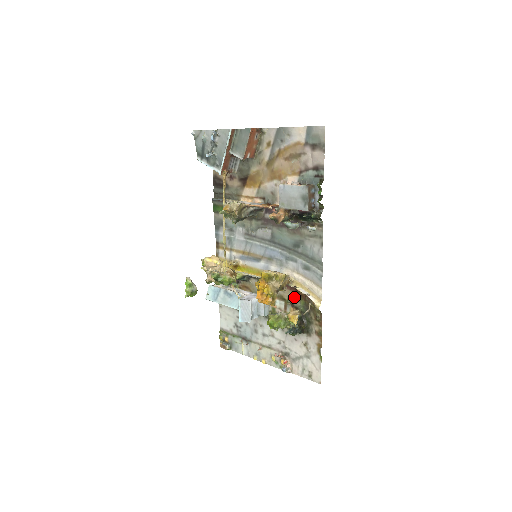
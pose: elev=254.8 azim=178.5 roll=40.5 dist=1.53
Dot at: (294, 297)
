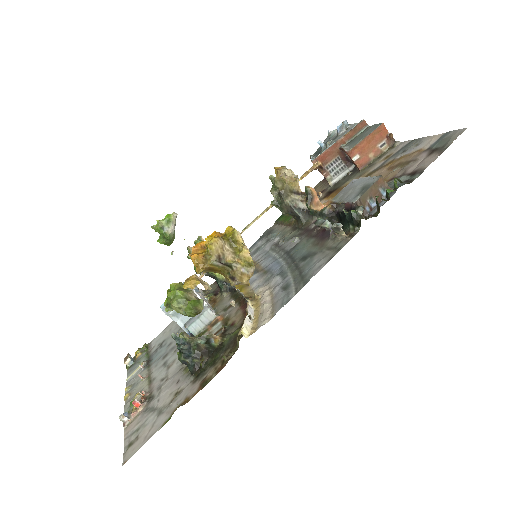
Dot at: (237, 324)
